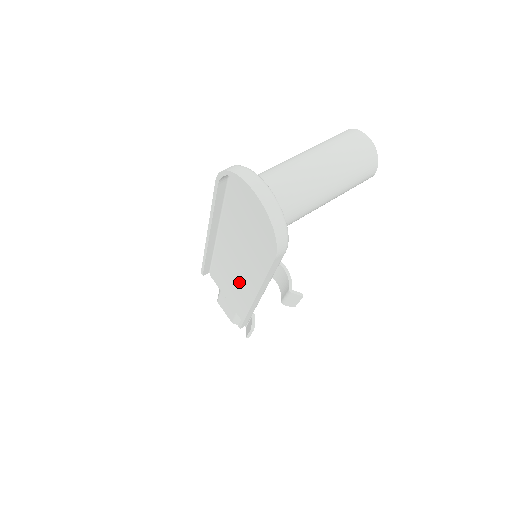
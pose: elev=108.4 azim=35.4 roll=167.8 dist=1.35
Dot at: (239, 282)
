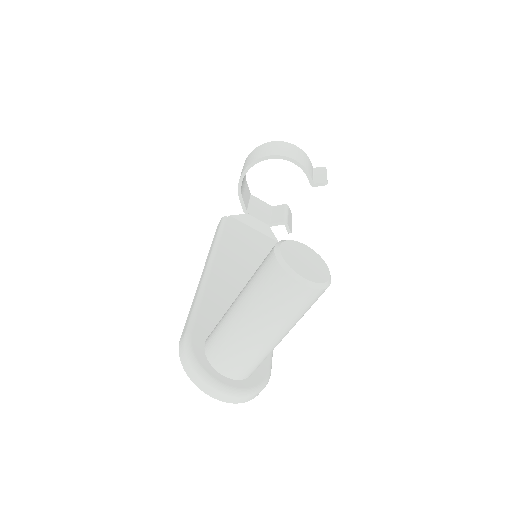
Dot at: occluded
